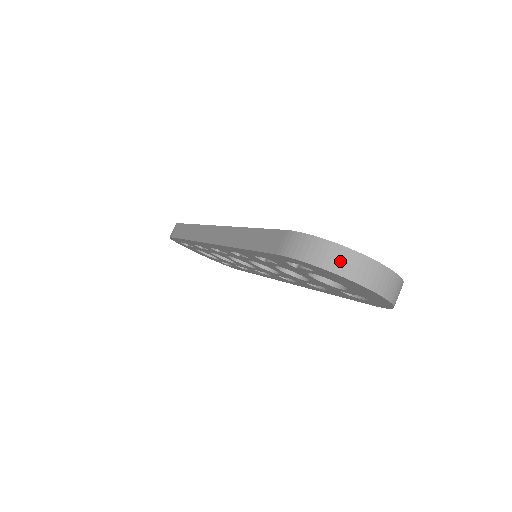
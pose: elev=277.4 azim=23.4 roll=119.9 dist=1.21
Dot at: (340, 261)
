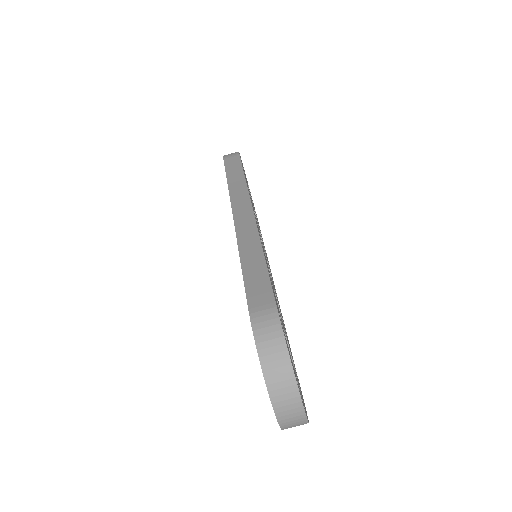
Dot at: (278, 376)
